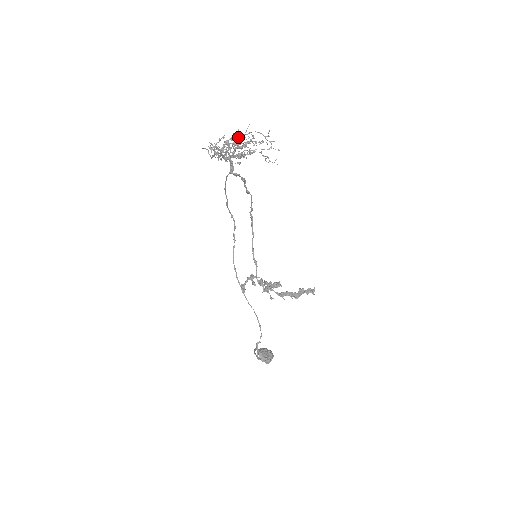
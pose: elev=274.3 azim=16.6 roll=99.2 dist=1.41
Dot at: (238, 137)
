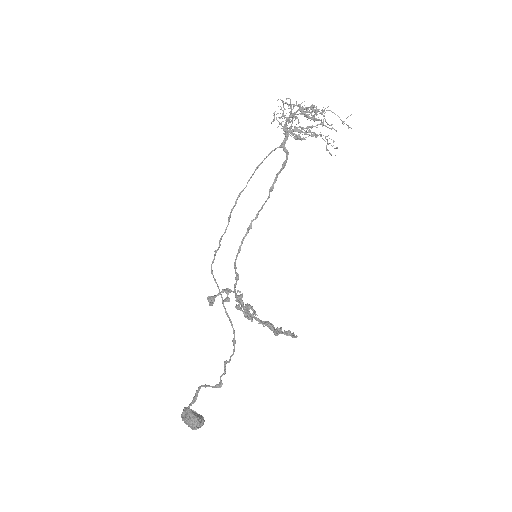
Dot at: (315, 110)
